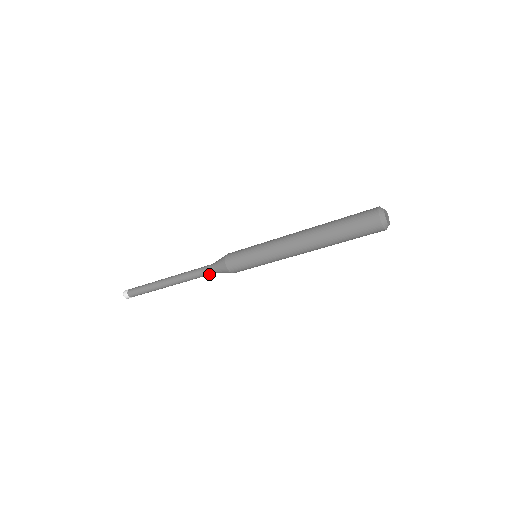
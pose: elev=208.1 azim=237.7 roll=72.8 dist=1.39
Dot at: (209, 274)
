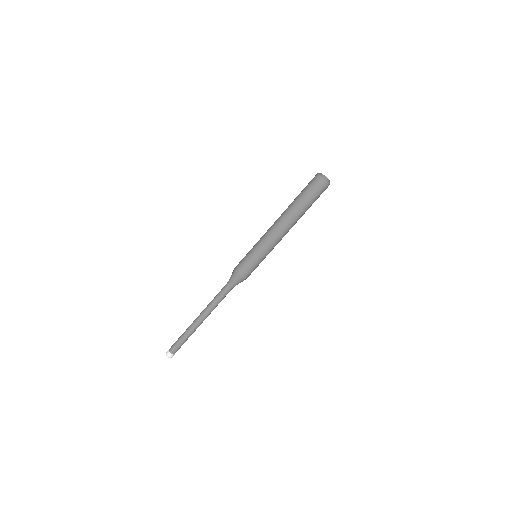
Dot at: (225, 289)
